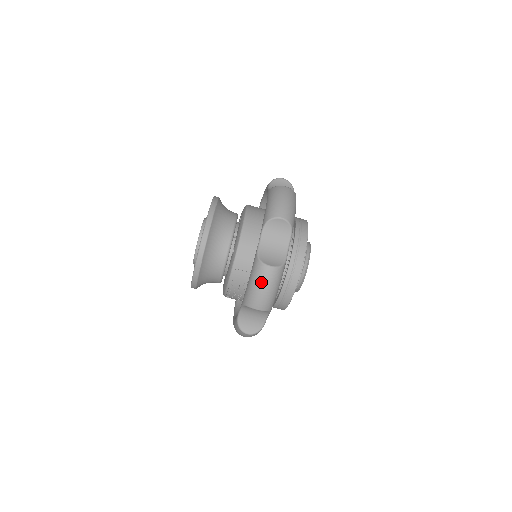
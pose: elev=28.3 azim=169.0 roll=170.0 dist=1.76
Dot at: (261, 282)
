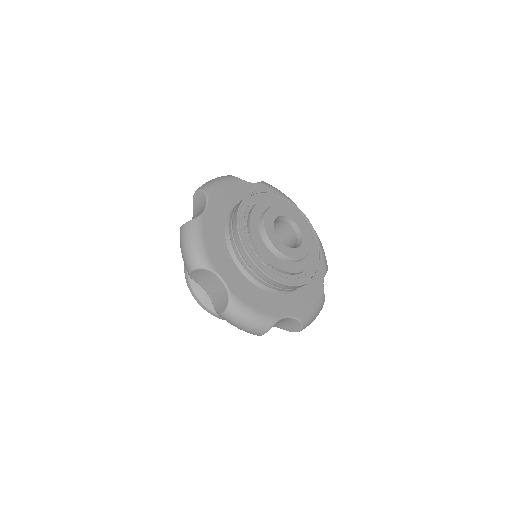
Dot at: (233, 325)
